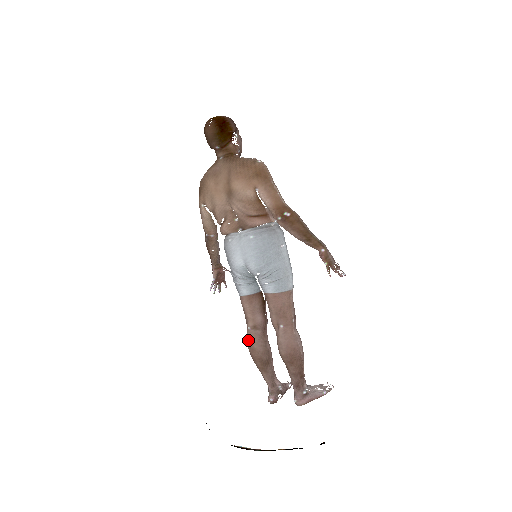
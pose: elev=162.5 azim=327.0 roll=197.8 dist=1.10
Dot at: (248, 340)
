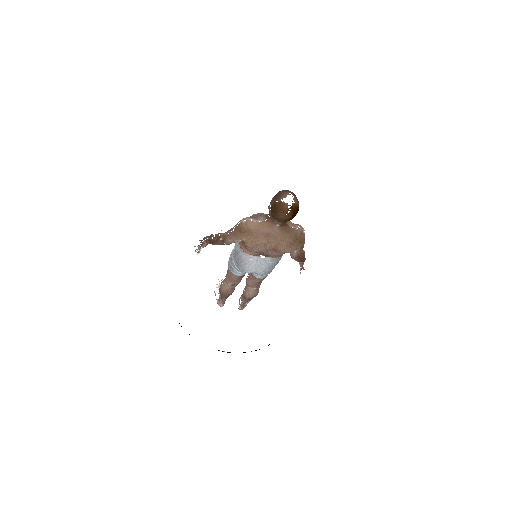
Dot at: (225, 289)
